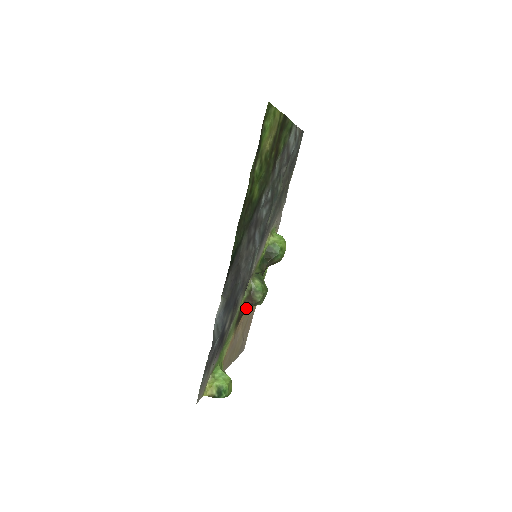
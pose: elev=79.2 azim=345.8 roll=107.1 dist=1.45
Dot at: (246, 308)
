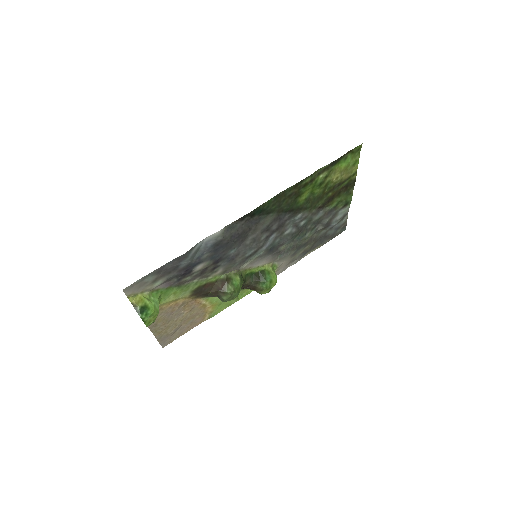
Dot at: (212, 289)
